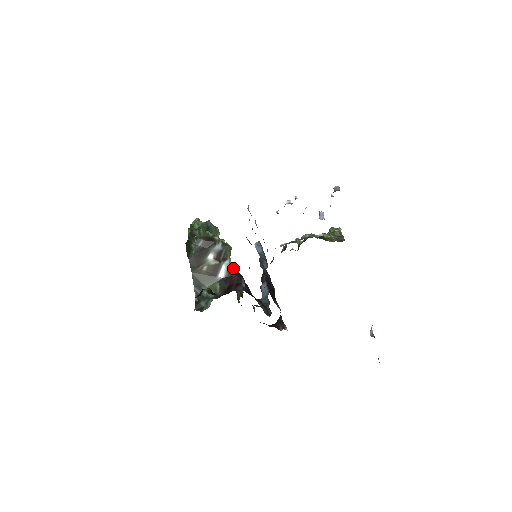
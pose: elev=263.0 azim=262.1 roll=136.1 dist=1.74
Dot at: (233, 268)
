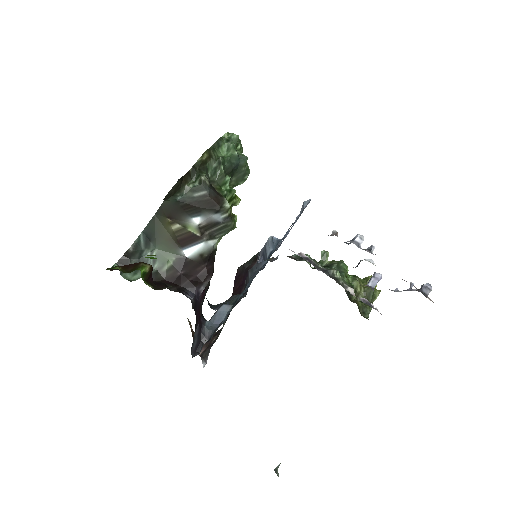
Dot at: (212, 254)
